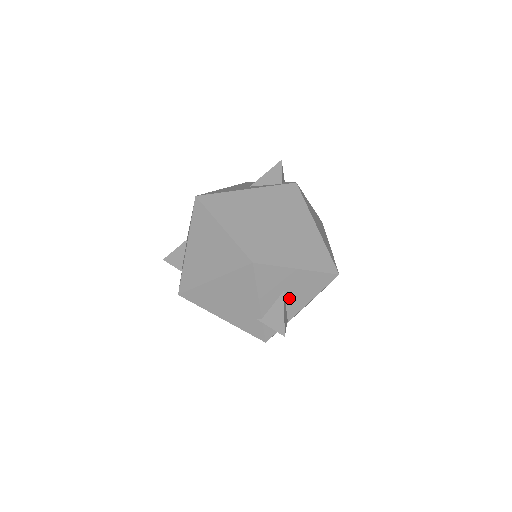
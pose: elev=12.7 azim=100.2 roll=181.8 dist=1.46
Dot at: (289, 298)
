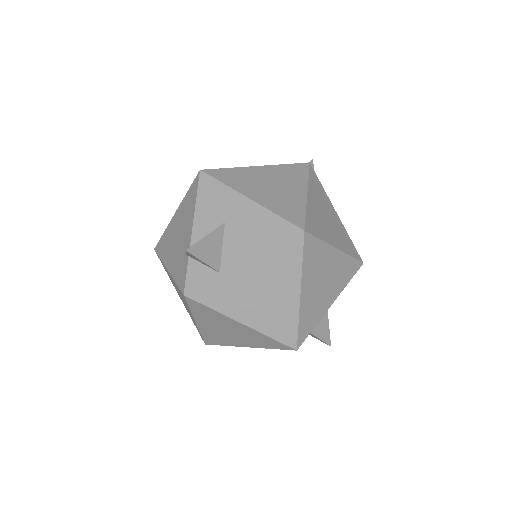
Dot at: (229, 237)
